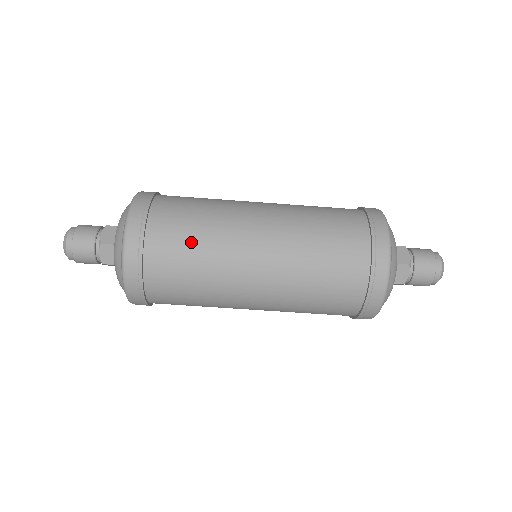
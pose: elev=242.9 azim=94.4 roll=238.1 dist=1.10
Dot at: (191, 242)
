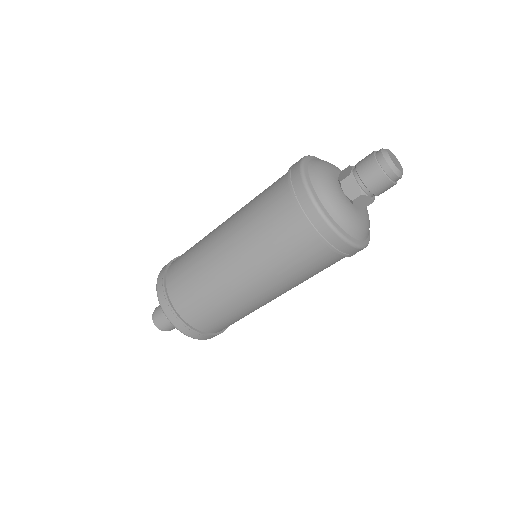
Dot at: (208, 307)
